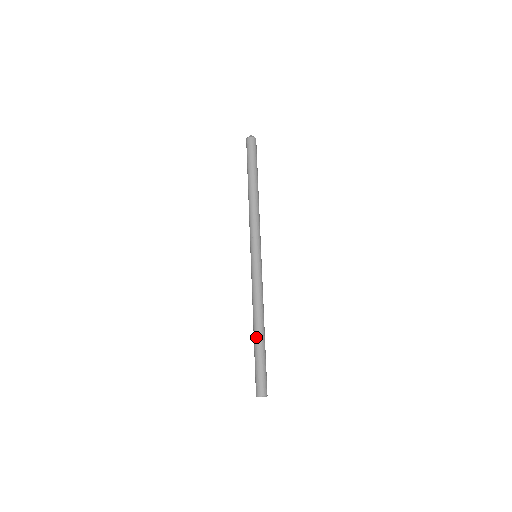
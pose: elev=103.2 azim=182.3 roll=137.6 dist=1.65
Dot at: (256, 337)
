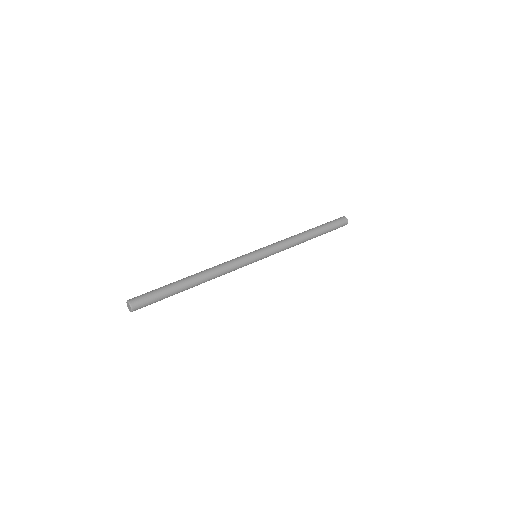
Dot at: (187, 280)
